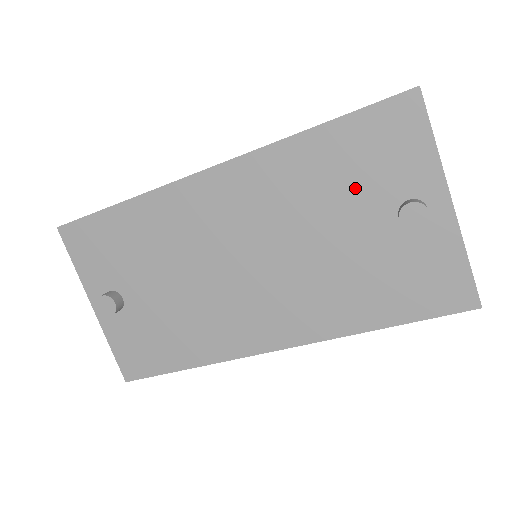
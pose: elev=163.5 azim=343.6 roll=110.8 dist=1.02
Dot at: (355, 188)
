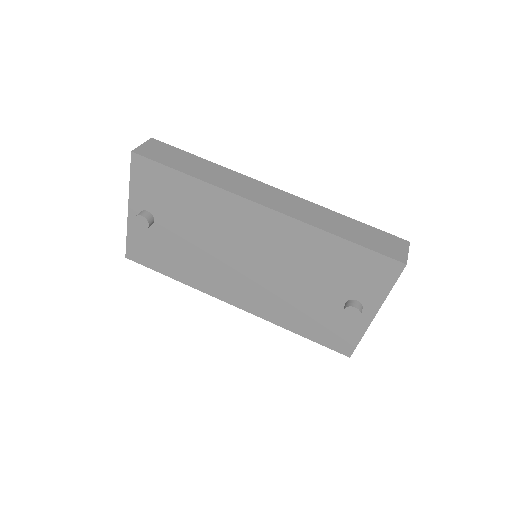
Dot at: (336, 277)
